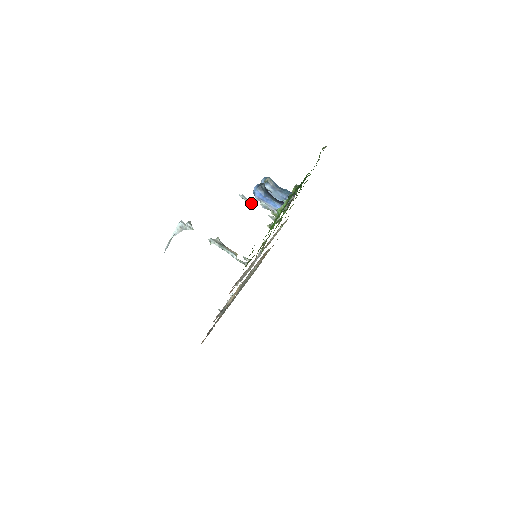
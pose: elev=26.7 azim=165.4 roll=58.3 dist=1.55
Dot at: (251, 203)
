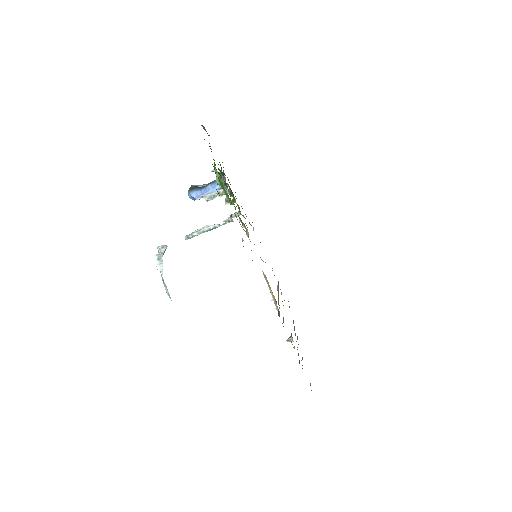
Dot at: (208, 226)
